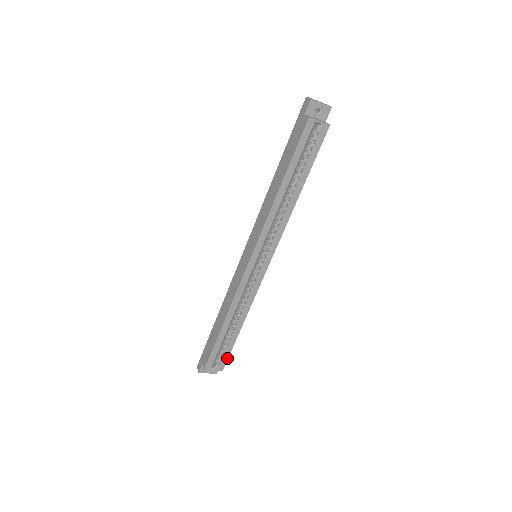
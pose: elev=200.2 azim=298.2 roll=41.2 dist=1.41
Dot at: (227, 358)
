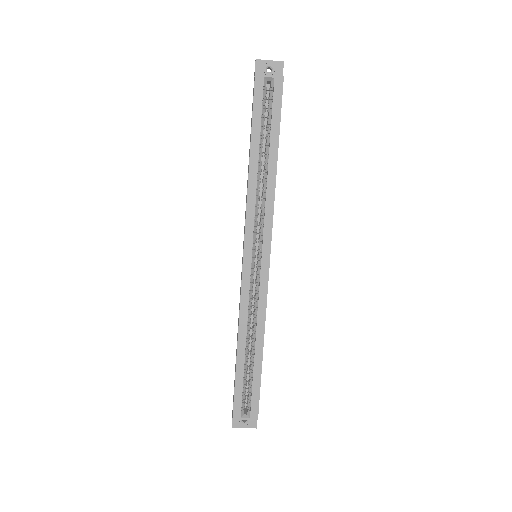
Dot at: (258, 400)
